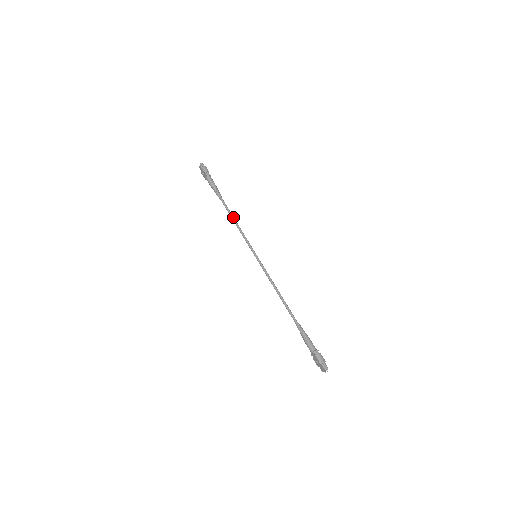
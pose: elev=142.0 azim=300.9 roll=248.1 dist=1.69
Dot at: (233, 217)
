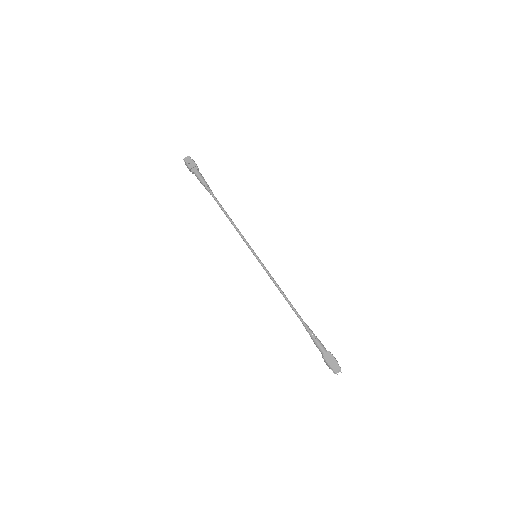
Dot at: (228, 215)
